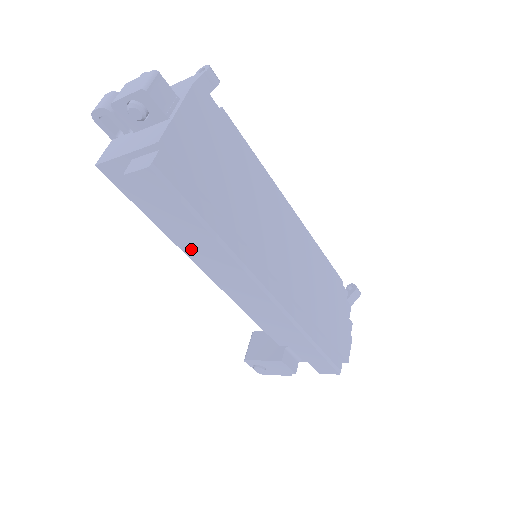
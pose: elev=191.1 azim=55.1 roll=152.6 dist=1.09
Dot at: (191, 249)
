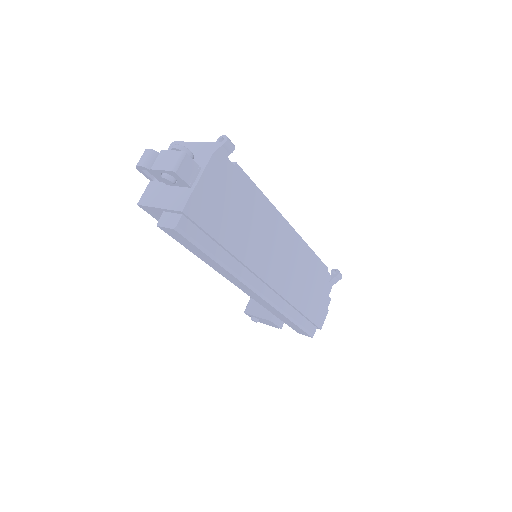
Dot at: occluded
